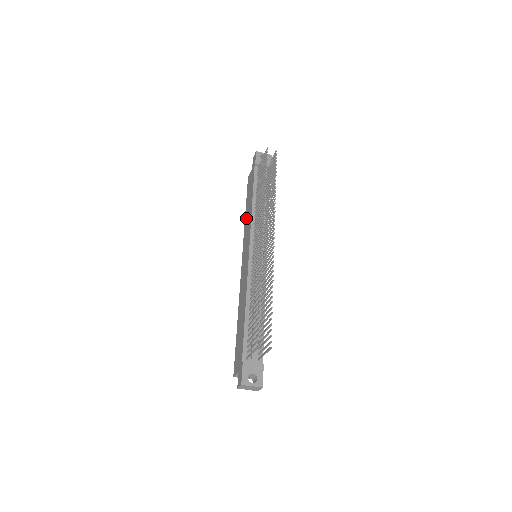
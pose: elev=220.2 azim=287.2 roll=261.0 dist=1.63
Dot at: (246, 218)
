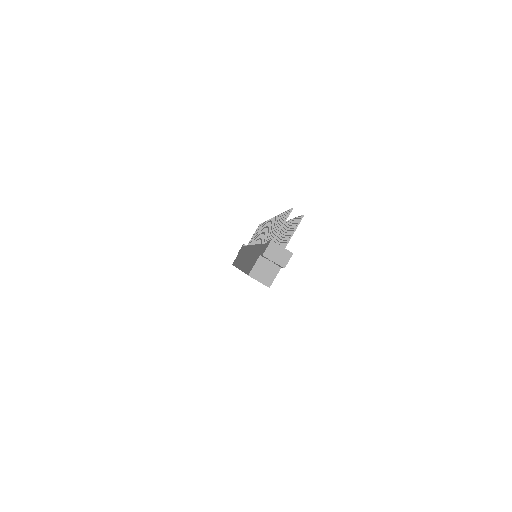
Dot at: occluded
